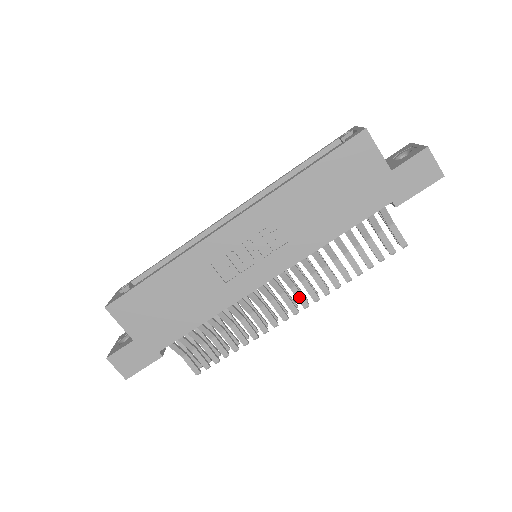
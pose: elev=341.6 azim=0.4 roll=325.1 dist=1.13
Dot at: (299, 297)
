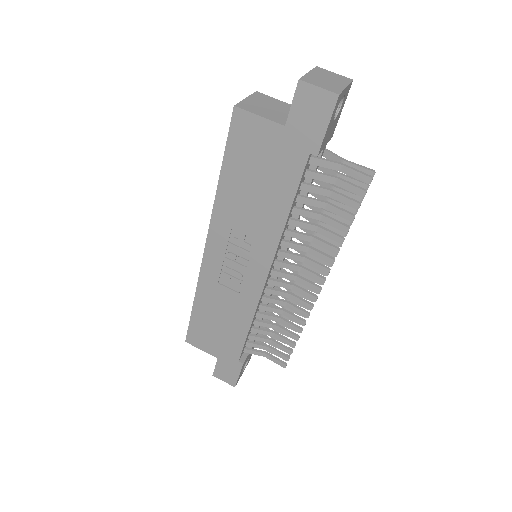
Dot at: (311, 275)
